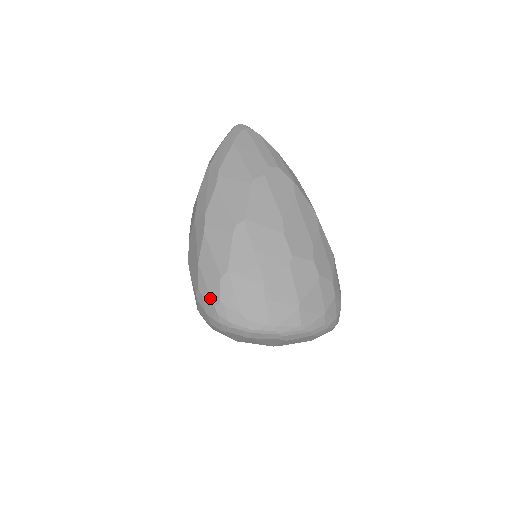
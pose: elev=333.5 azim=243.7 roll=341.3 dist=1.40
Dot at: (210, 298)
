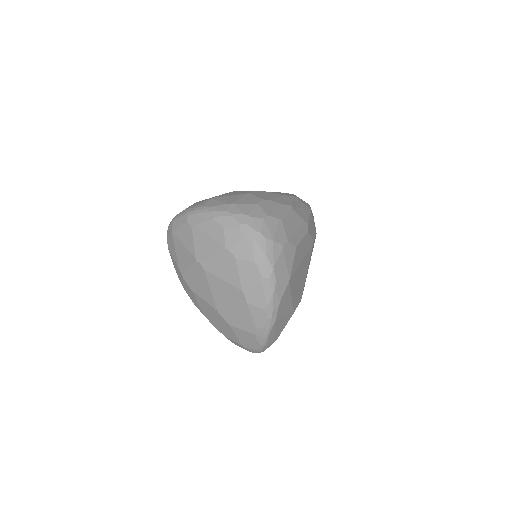
Dot at: occluded
